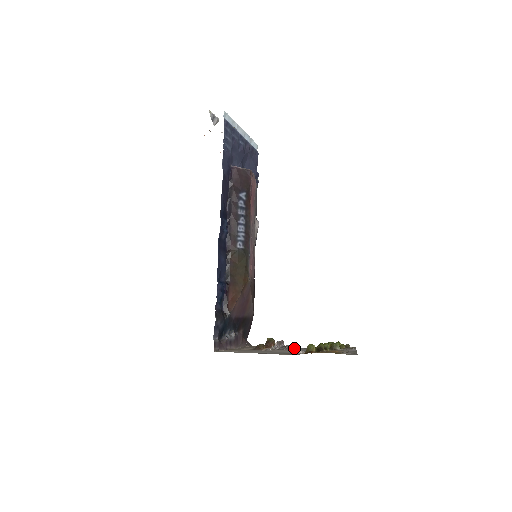
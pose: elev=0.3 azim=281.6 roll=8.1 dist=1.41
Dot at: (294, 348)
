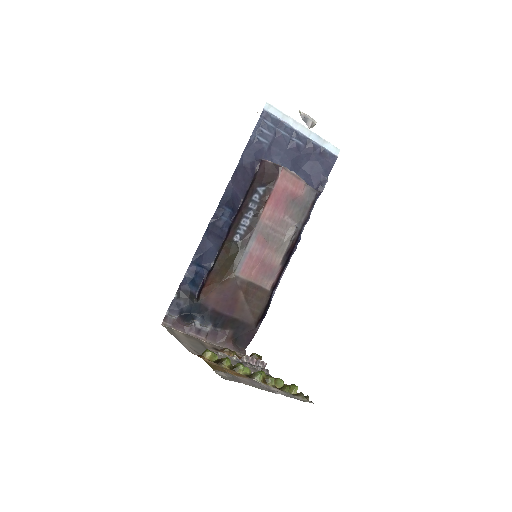
Dot at: occluded
